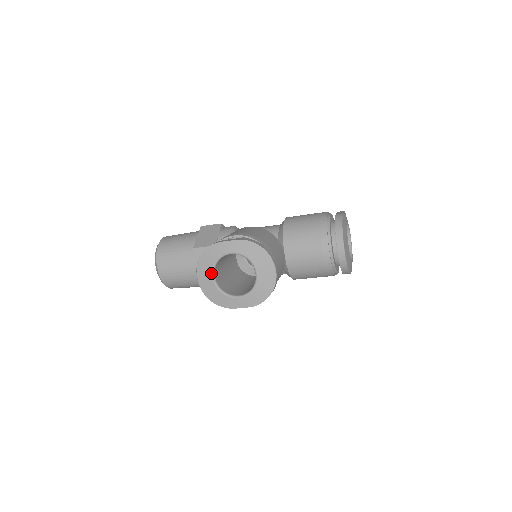
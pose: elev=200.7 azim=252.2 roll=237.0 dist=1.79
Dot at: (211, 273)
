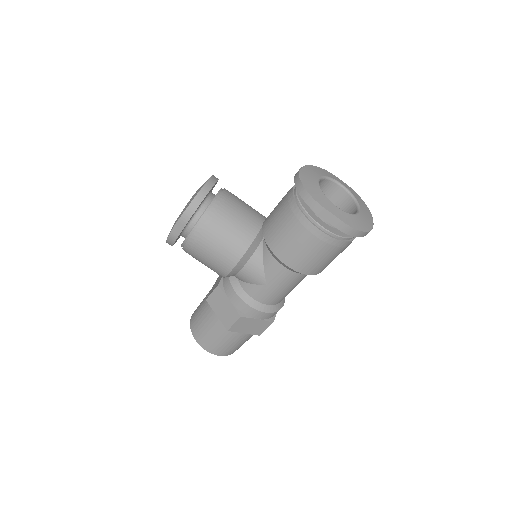
Dot at: occluded
